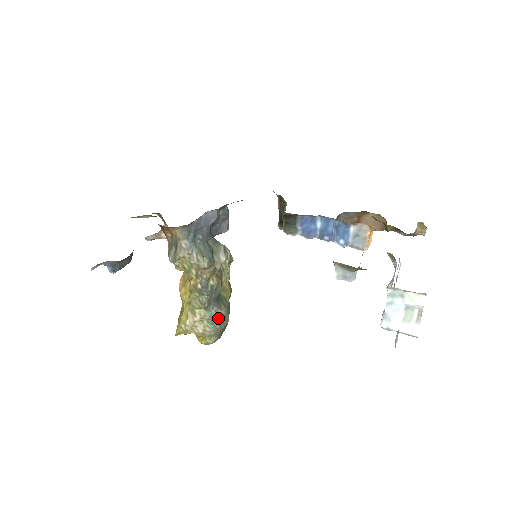
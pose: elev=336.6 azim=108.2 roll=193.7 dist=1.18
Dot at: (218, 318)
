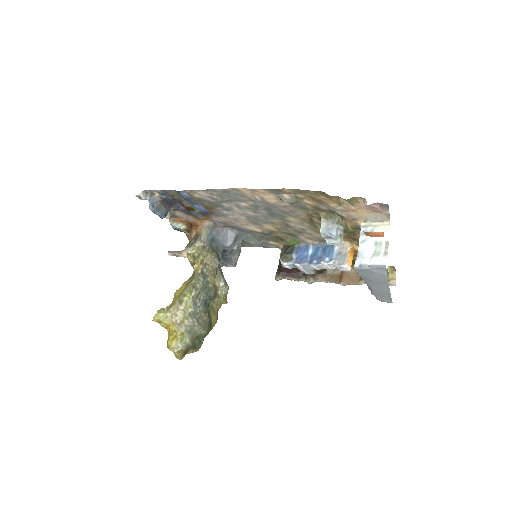
Dot at: (199, 318)
